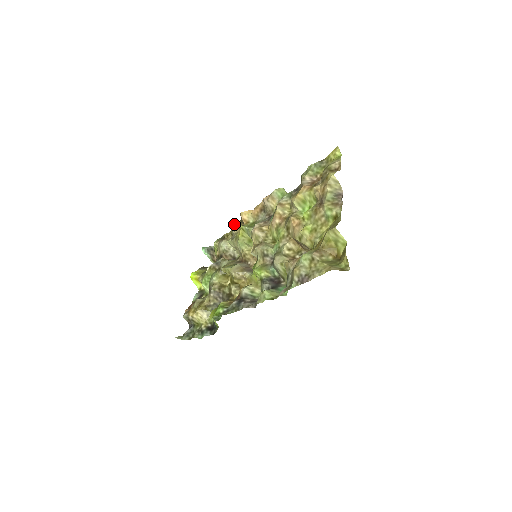
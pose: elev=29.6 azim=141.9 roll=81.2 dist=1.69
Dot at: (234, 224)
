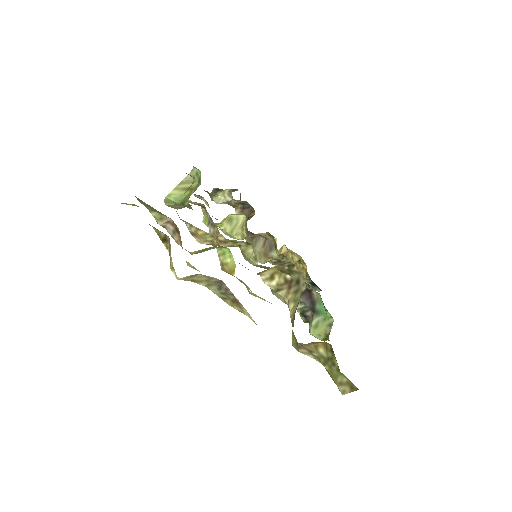
Dot at: occluded
